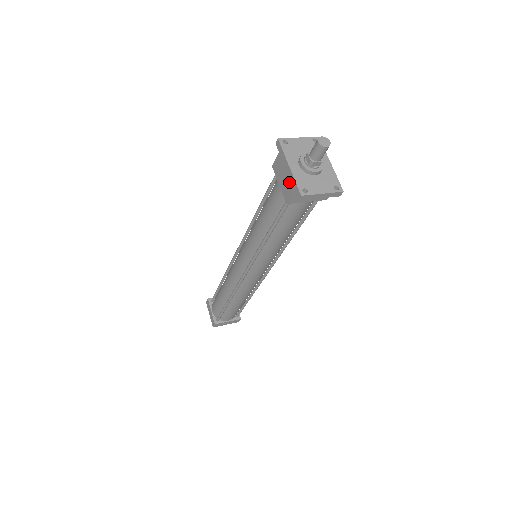
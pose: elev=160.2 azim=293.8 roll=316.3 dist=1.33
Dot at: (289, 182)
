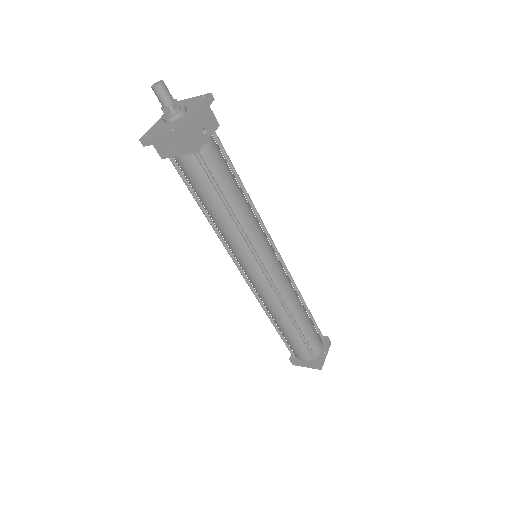
Dot at: occluded
